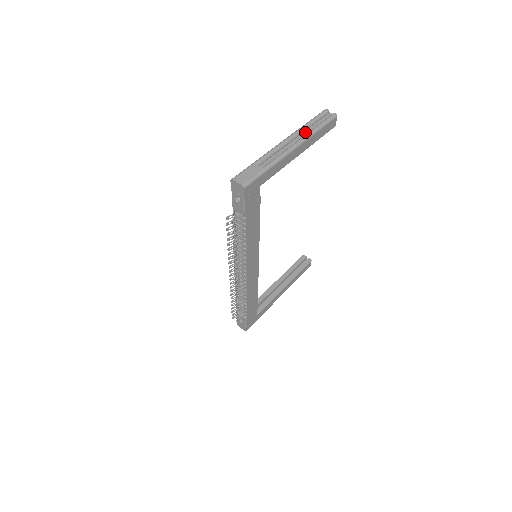
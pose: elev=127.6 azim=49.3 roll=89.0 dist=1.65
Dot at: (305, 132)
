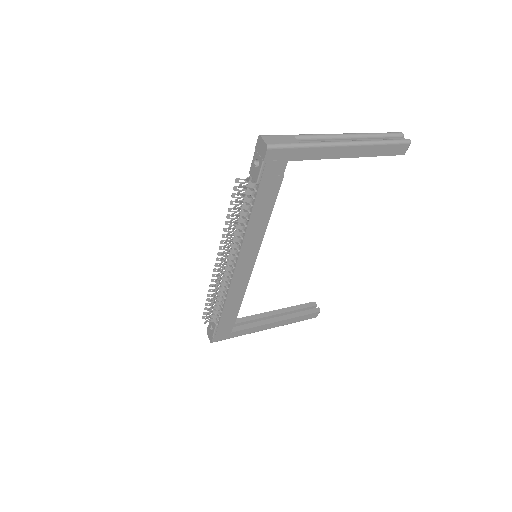
Dot at: (367, 139)
